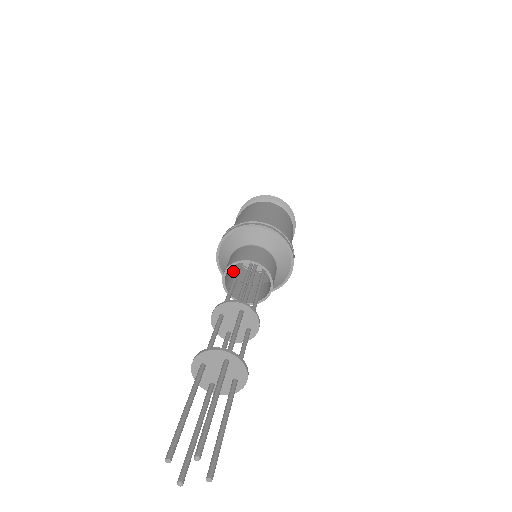
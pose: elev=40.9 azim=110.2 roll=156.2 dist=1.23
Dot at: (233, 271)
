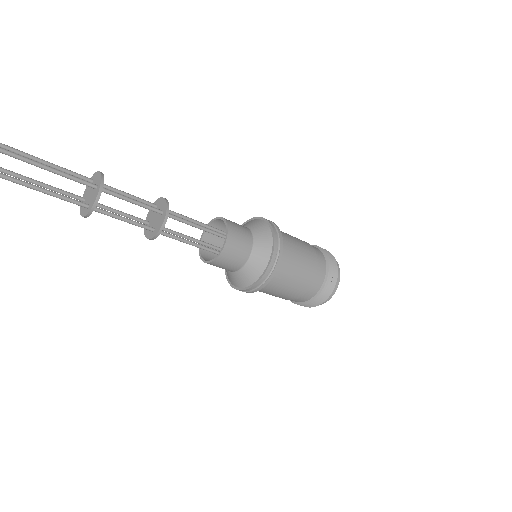
Dot at: occluded
